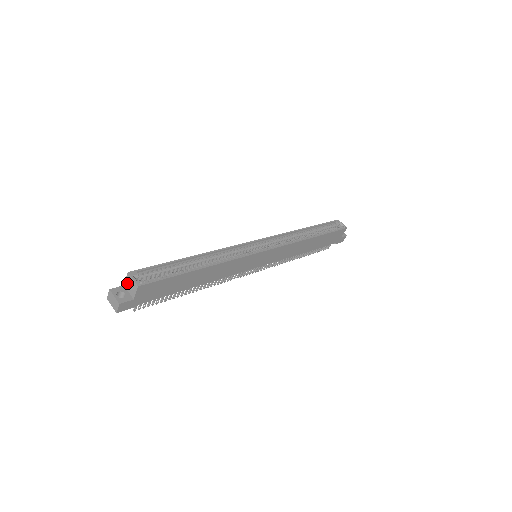
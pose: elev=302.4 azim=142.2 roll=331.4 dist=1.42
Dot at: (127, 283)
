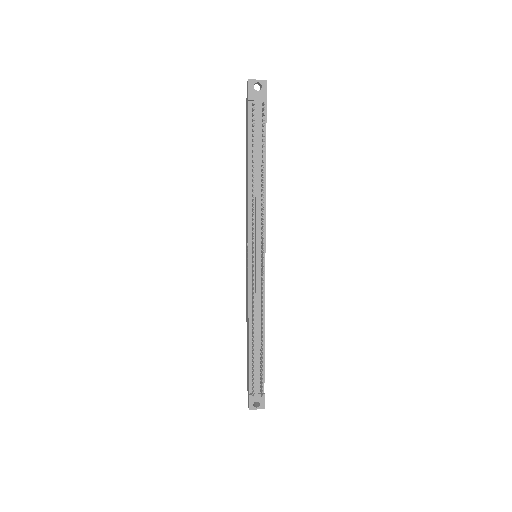
Dot at: occluded
